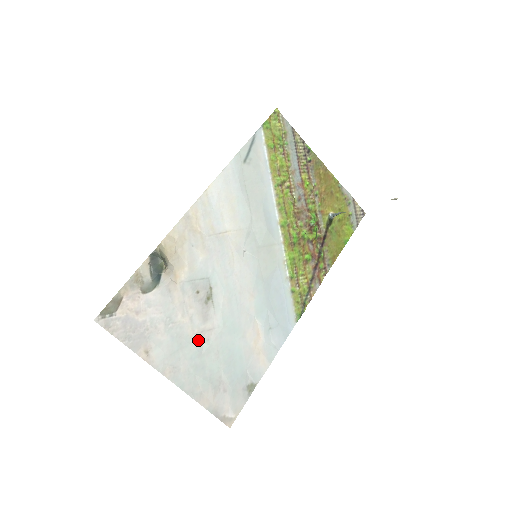
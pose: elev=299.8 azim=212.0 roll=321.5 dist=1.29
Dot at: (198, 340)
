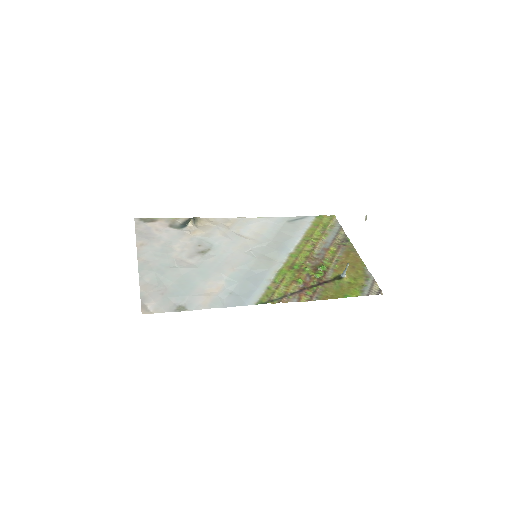
Dot at: (175, 262)
